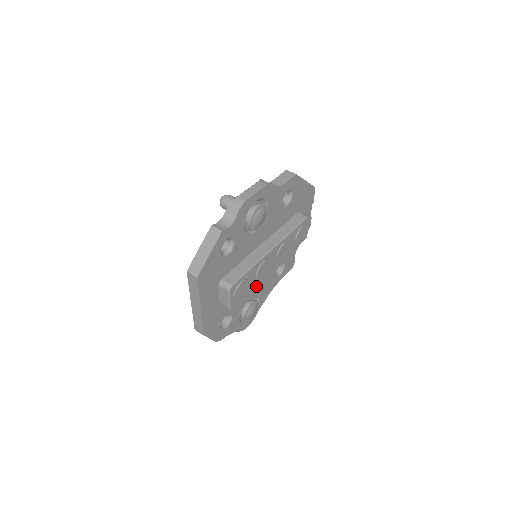
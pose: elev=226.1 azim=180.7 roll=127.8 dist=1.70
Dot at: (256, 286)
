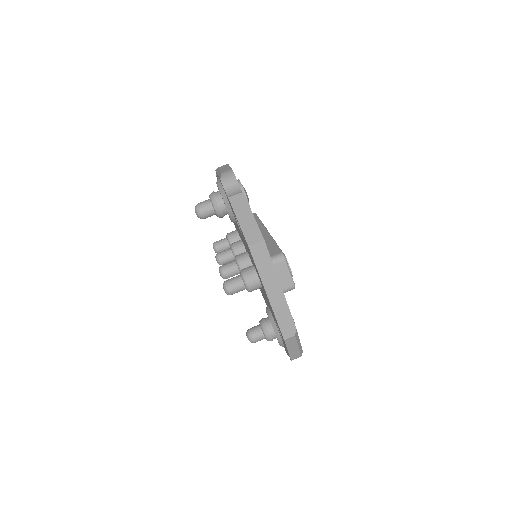
Dot at: occluded
